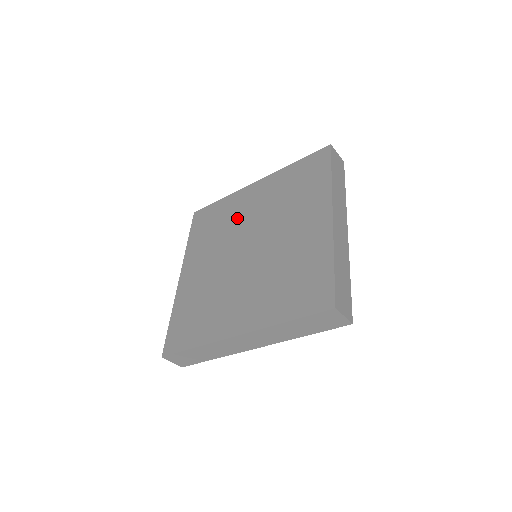
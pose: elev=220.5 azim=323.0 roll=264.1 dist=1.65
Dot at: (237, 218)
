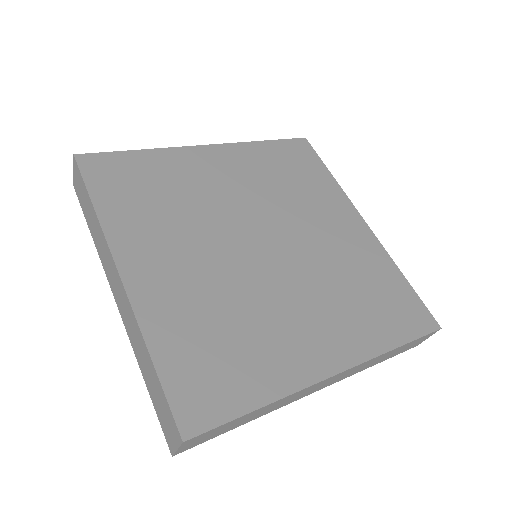
Dot at: (207, 192)
